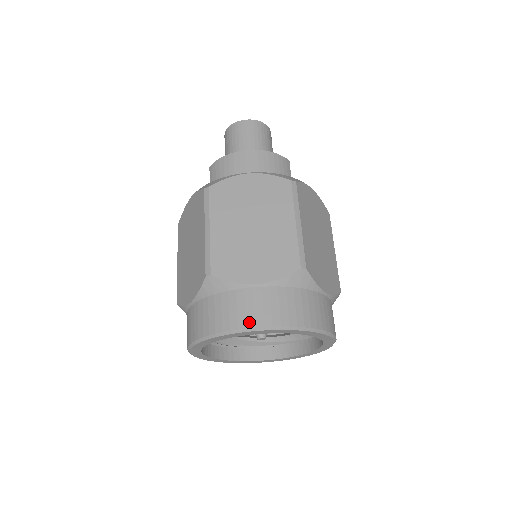
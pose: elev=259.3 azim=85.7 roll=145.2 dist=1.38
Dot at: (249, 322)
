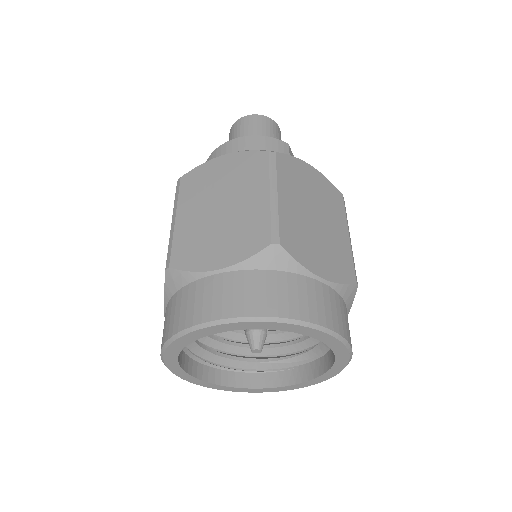
Dot at: (205, 315)
